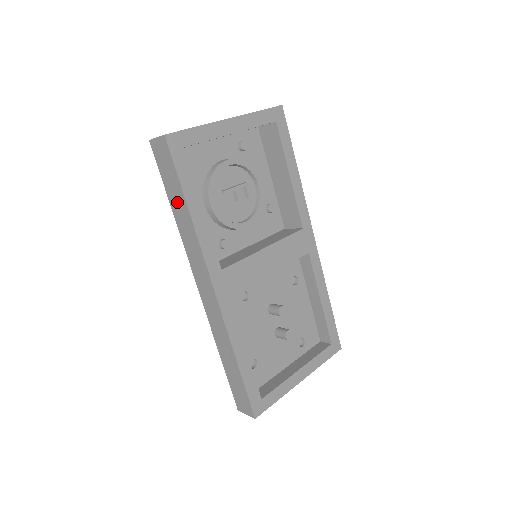
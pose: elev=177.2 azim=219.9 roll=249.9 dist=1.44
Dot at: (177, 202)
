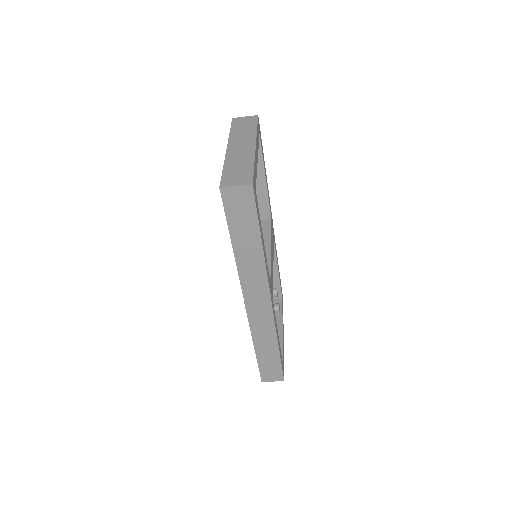
Dot at: (246, 240)
